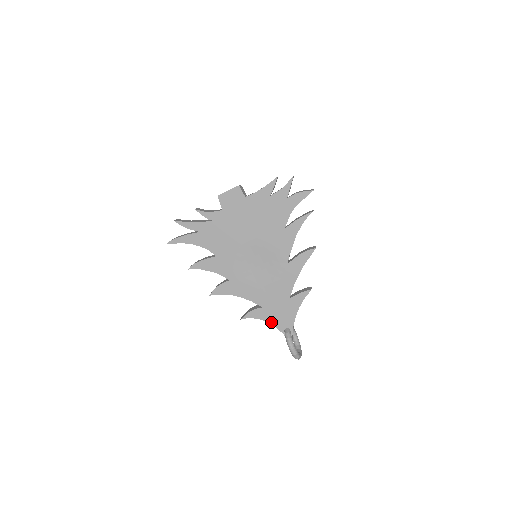
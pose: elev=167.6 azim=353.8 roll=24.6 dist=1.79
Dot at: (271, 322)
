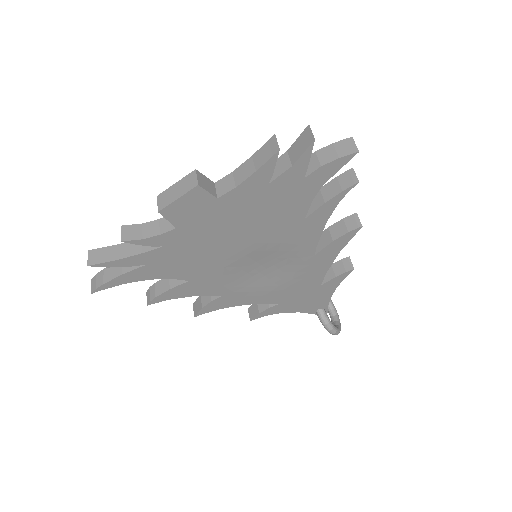
Dot at: (296, 311)
